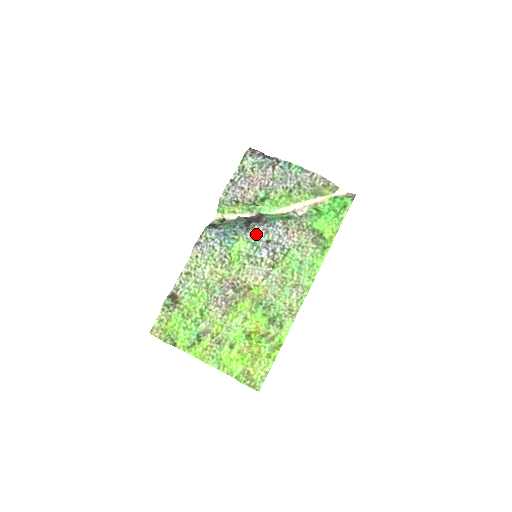
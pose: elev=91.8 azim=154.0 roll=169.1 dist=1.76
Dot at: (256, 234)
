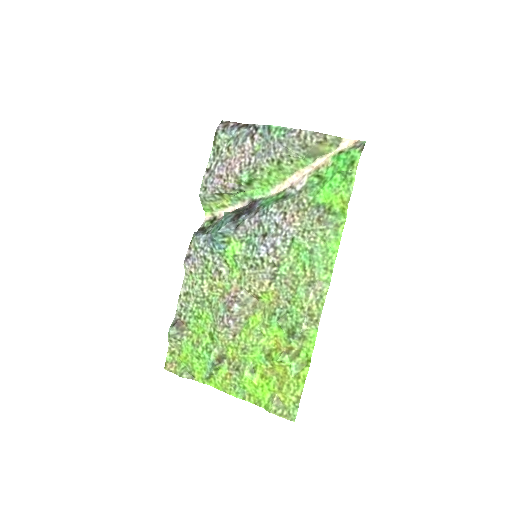
Dot at: (248, 229)
